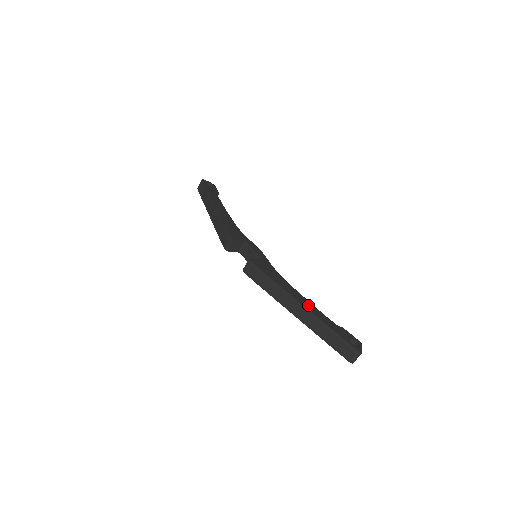
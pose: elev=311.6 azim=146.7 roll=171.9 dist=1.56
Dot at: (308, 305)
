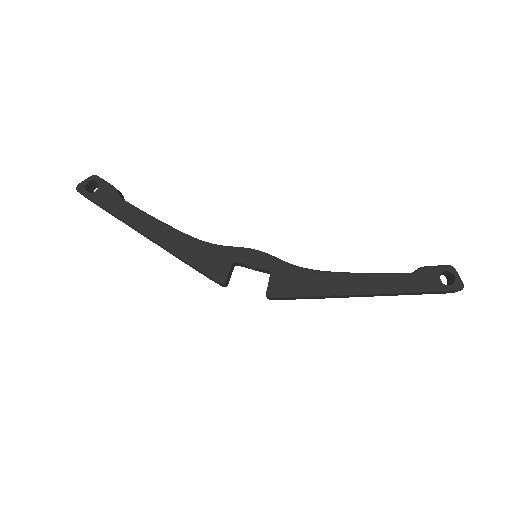
Dot at: (370, 284)
